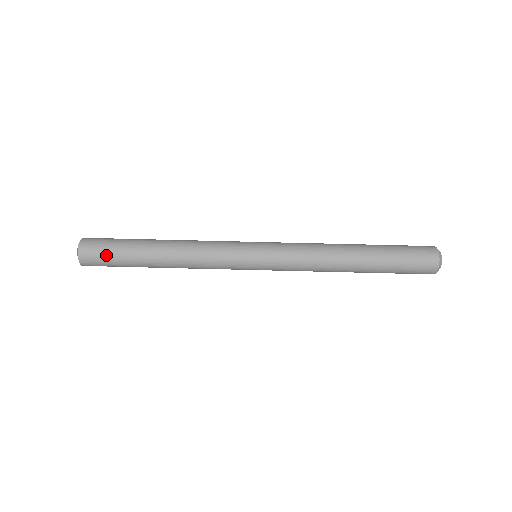
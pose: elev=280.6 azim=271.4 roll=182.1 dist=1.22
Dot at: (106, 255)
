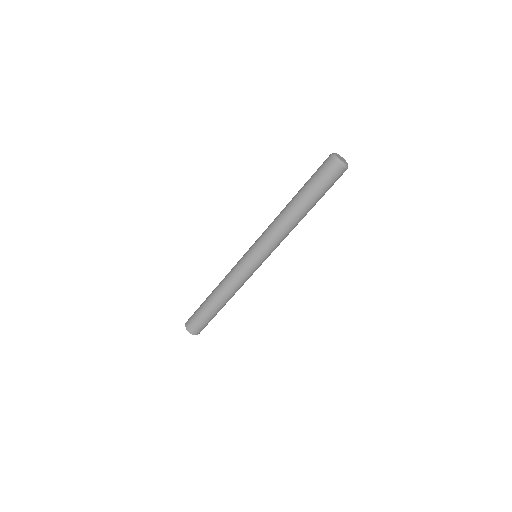
Dot at: (203, 325)
